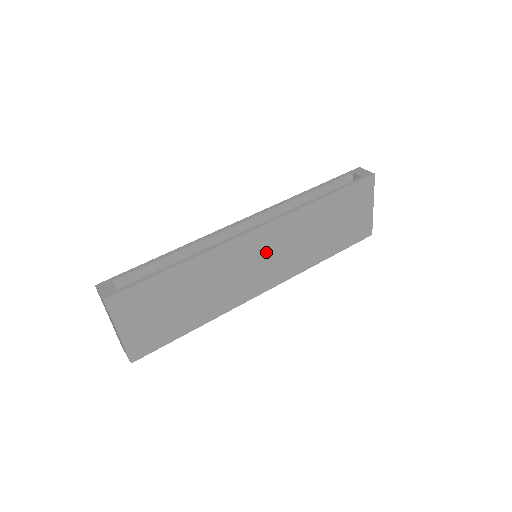
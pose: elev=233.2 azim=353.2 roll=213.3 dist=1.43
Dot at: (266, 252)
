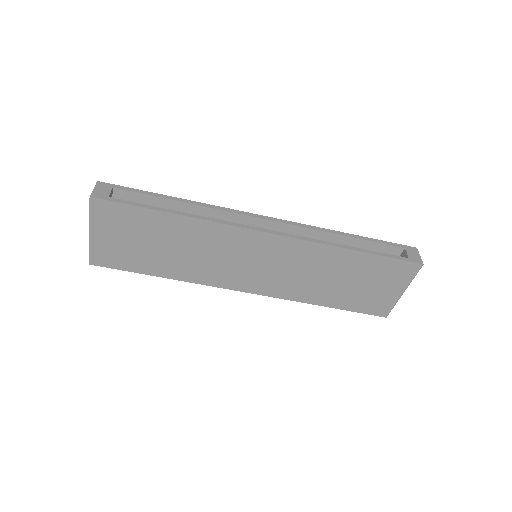
Dot at: (264, 259)
